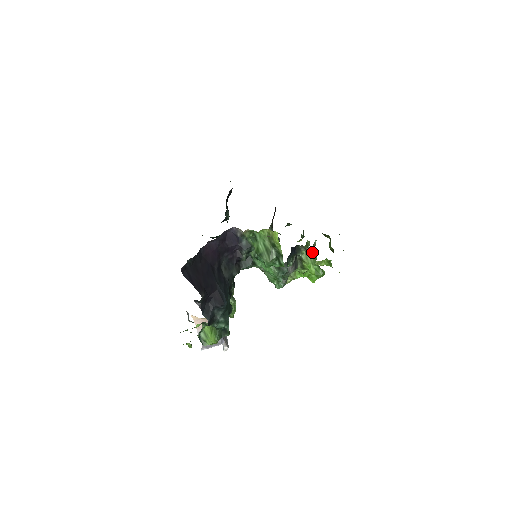
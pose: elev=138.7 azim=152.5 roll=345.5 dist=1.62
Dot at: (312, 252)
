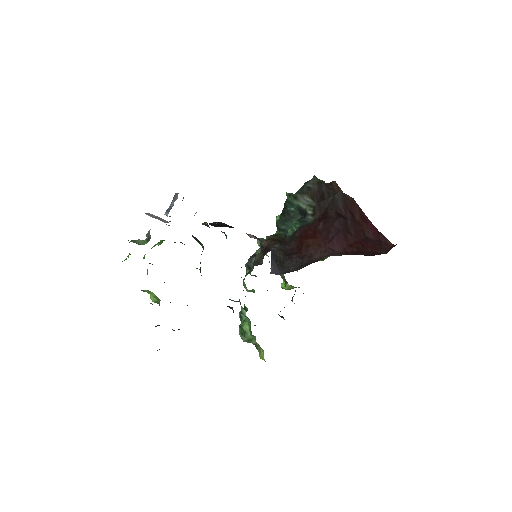
Dot at: (299, 287)
